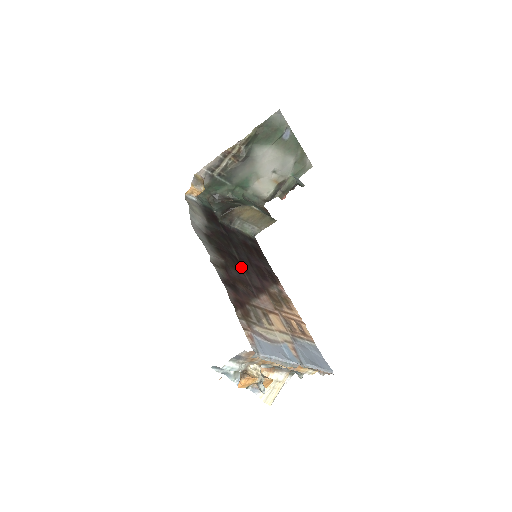
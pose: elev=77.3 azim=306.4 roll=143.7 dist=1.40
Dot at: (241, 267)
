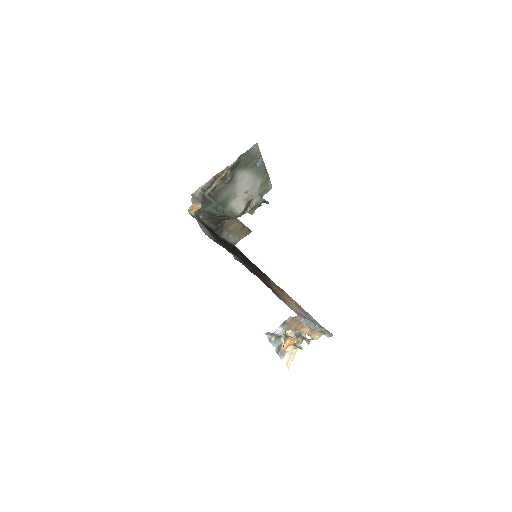
Dot at: (249, 265)
